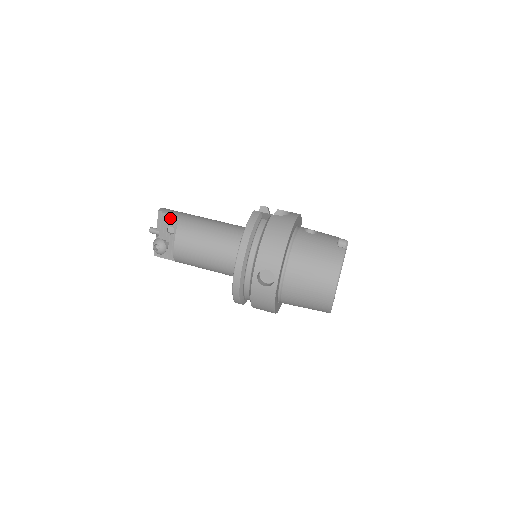
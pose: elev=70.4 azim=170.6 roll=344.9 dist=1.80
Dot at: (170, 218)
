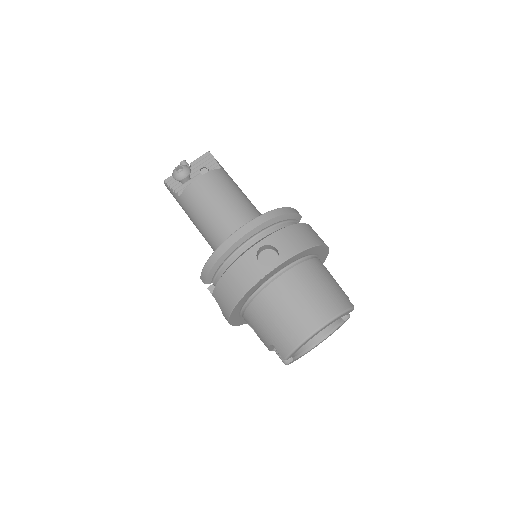
Dot at: (214, 162)
